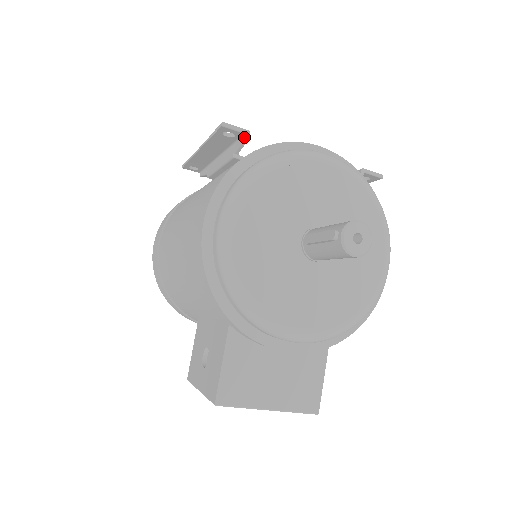
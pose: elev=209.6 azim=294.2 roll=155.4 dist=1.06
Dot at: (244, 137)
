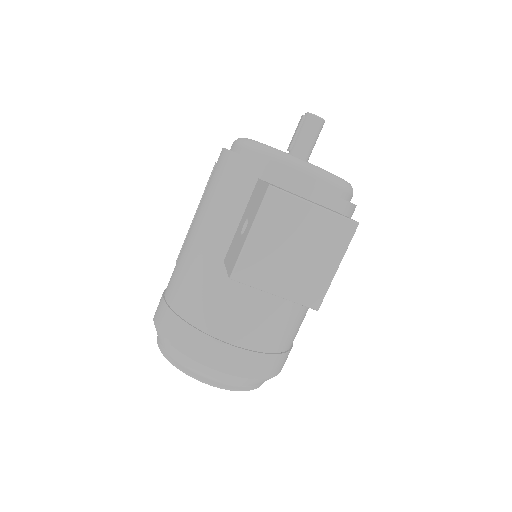
Dot at: occluded
